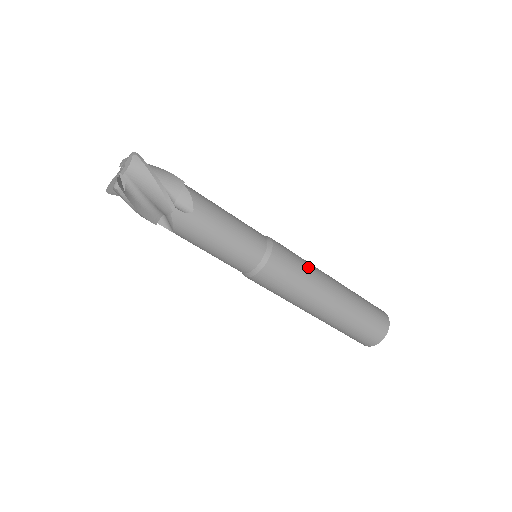
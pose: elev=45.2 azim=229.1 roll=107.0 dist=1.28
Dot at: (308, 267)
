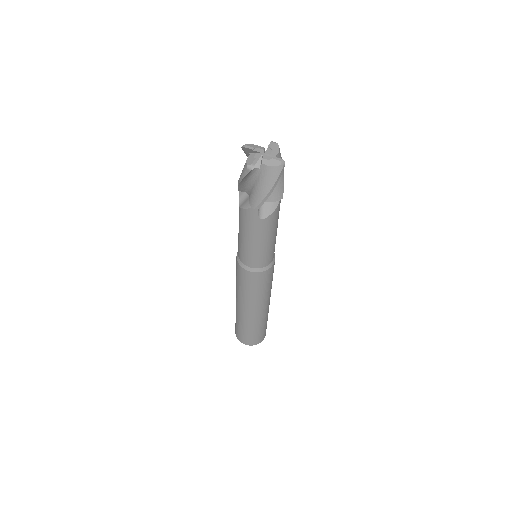
Dot at: (268, 291)
